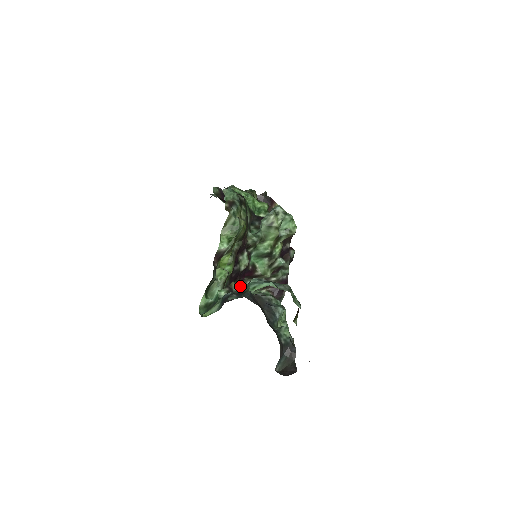
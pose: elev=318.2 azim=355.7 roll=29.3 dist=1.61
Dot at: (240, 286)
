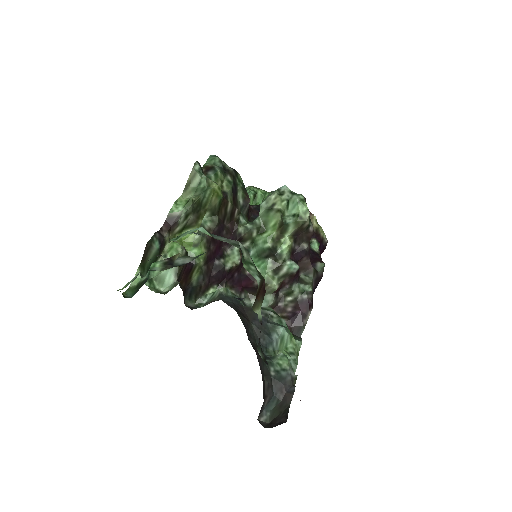
Dot at: (186, 258)
